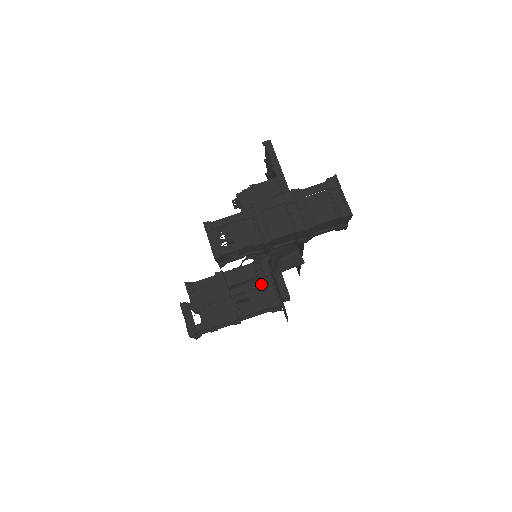
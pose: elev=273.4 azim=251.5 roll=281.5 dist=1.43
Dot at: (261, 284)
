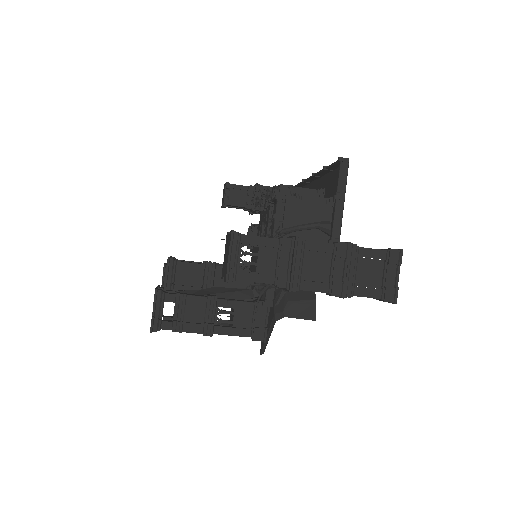
Dot at: (254, 308)
